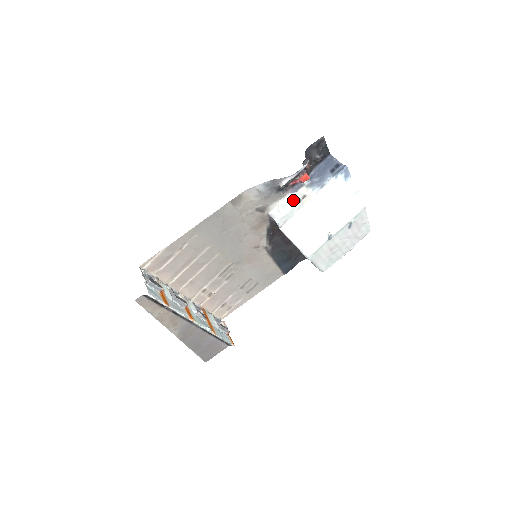
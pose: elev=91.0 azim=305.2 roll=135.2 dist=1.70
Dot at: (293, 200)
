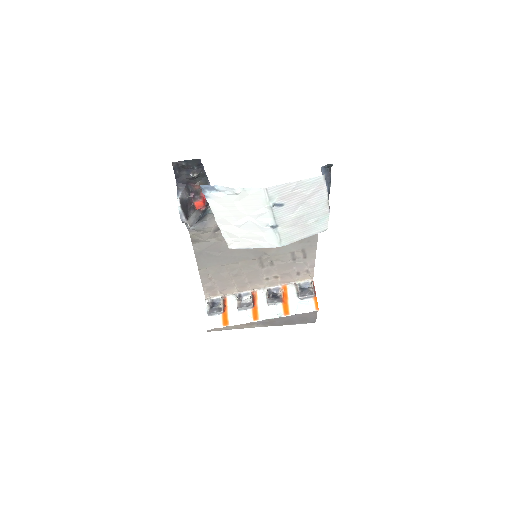
Dot at: occluded
